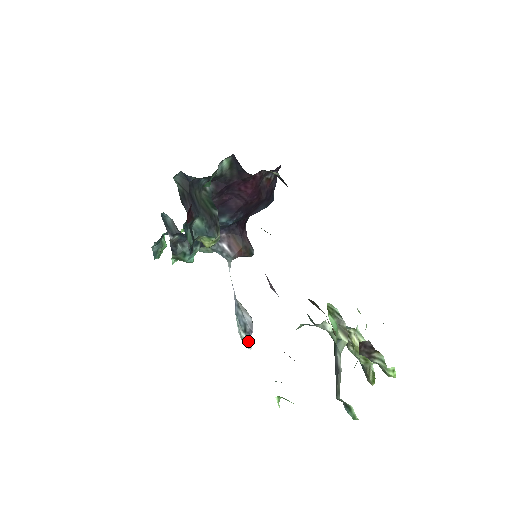
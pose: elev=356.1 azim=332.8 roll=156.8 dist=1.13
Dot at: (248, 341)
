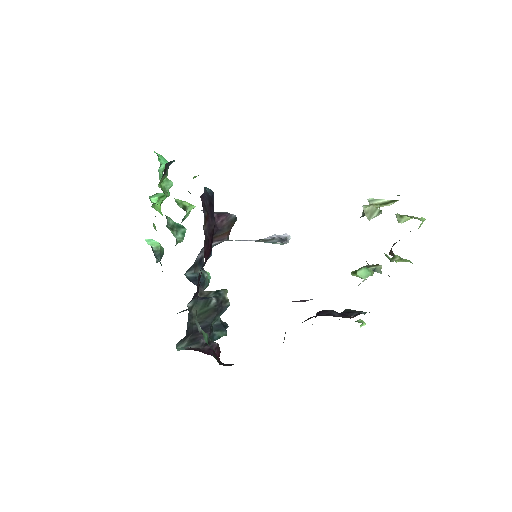
Dot at: (286, 240)
